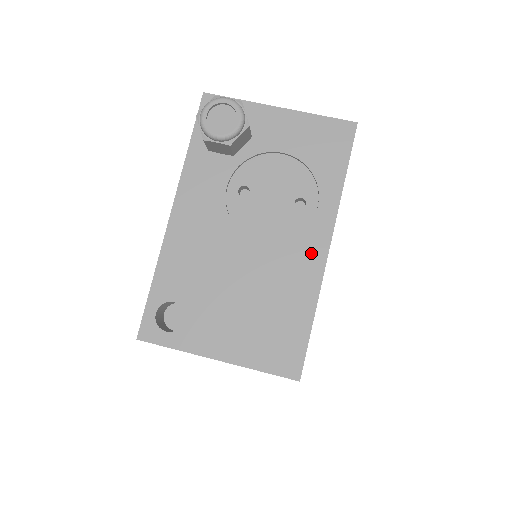
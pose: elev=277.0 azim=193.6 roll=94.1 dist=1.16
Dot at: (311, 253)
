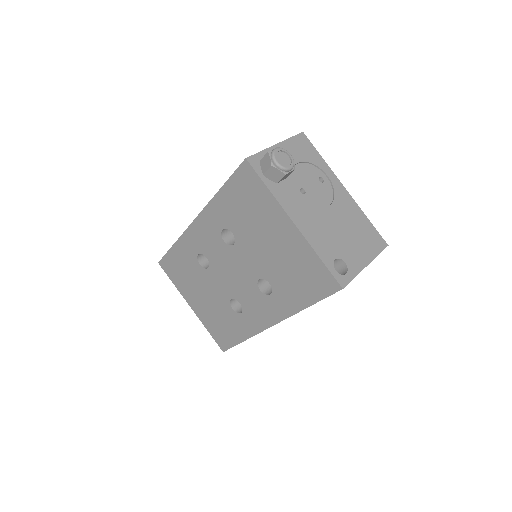
Dot at: (344, 196)
